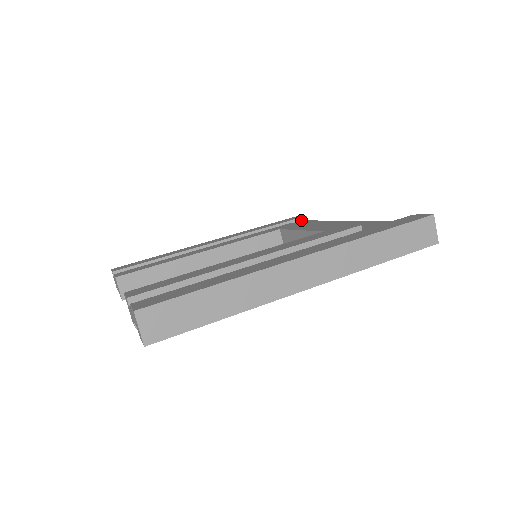
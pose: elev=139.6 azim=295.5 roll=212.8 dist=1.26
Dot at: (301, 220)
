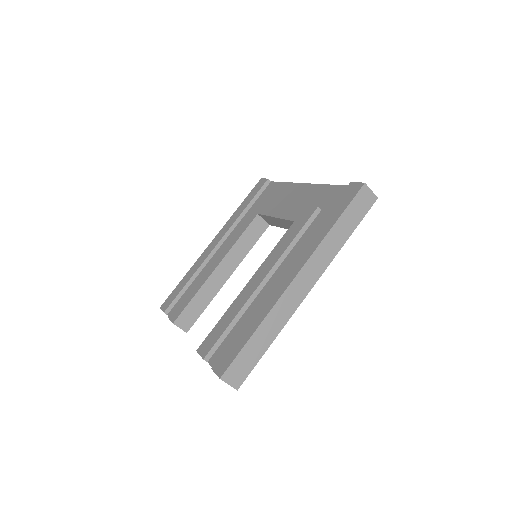
Dot at: (266, 185)
